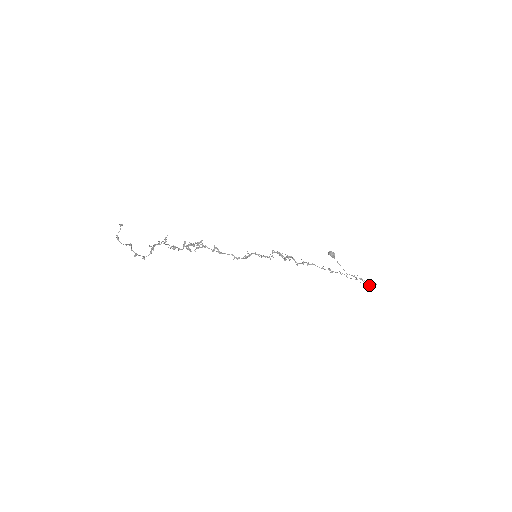
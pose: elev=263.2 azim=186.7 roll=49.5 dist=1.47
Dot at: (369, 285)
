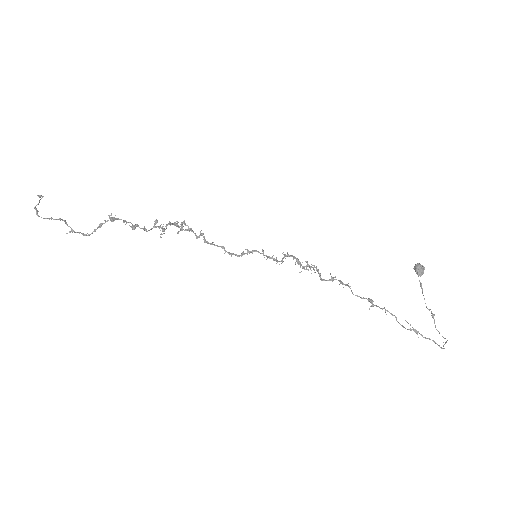
Dot at: occluded
